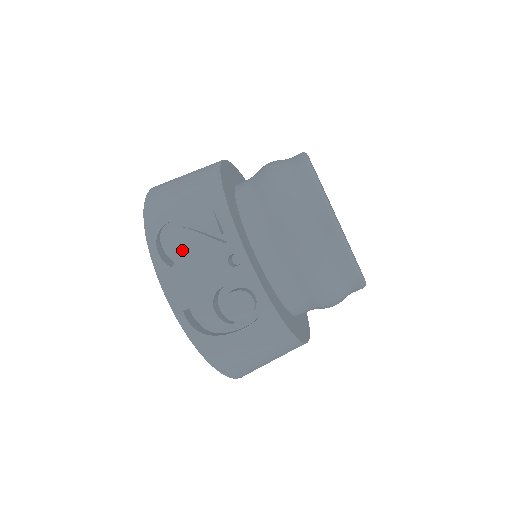
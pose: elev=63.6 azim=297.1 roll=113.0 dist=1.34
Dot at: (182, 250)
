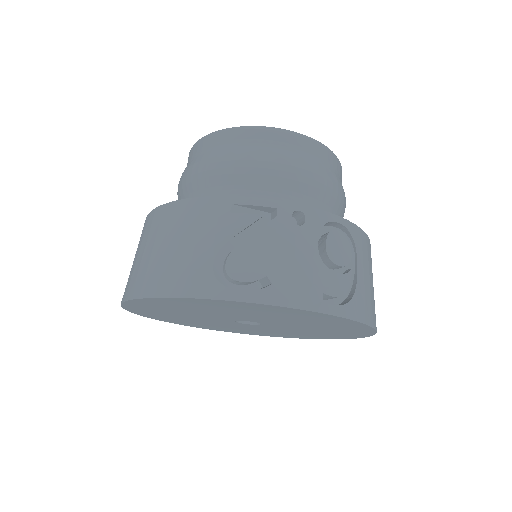
Dot at: (258, 263)
